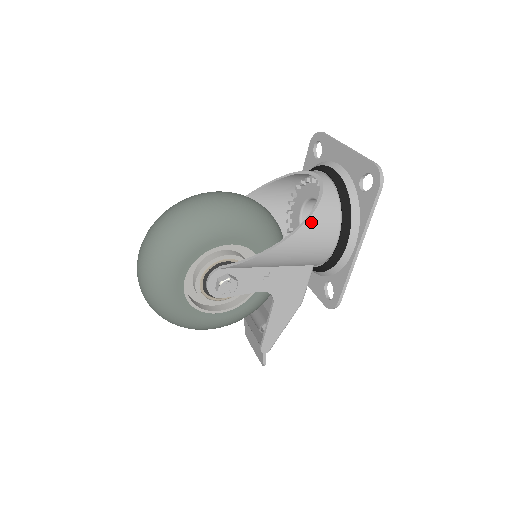
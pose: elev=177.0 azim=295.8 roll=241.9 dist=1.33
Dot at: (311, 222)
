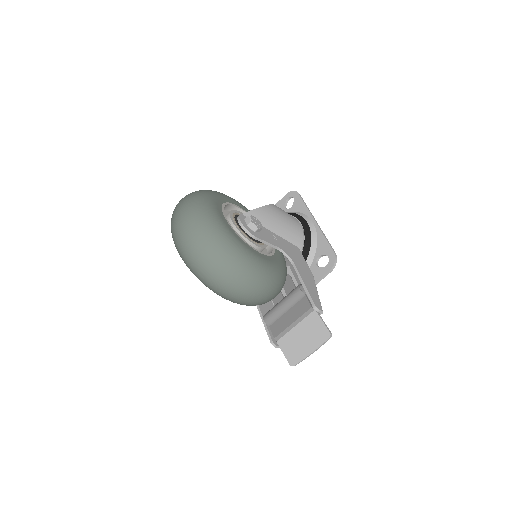
Dot at: occluded
